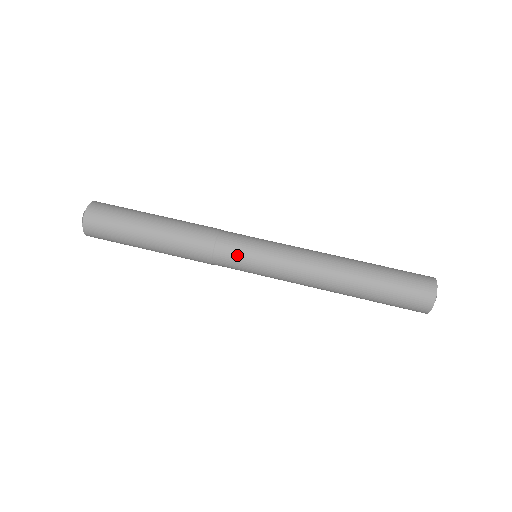
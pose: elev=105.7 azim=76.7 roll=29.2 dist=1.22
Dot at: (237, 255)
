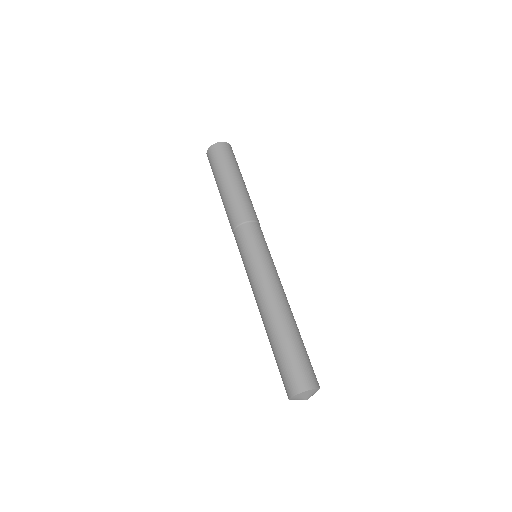
Dot at: (245, 241)
